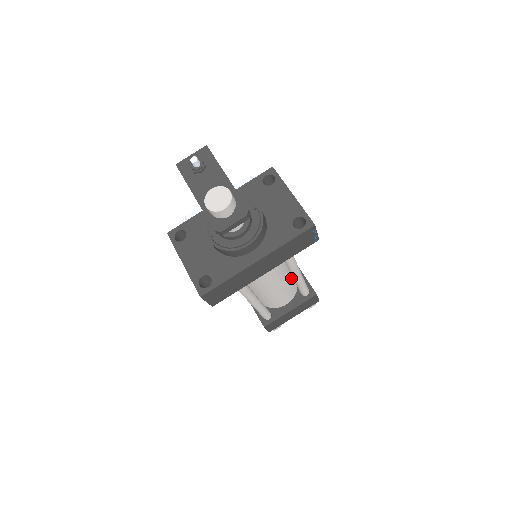
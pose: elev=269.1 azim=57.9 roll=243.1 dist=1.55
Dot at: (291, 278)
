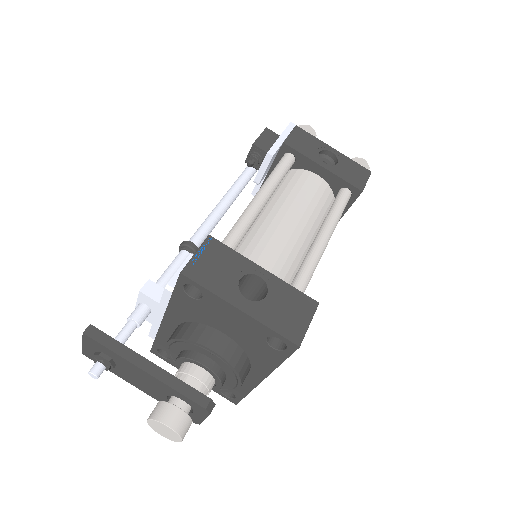
Dot at: (316, 223)
